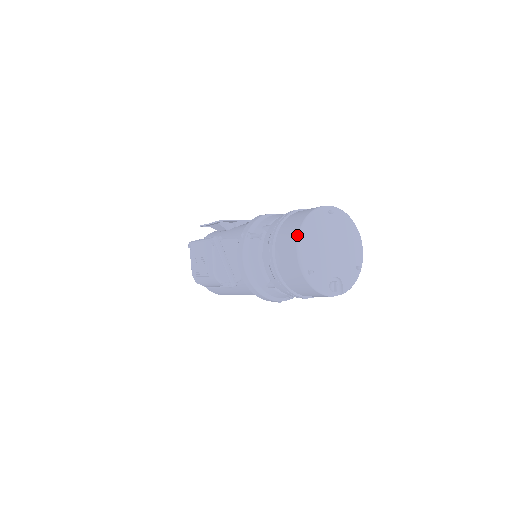
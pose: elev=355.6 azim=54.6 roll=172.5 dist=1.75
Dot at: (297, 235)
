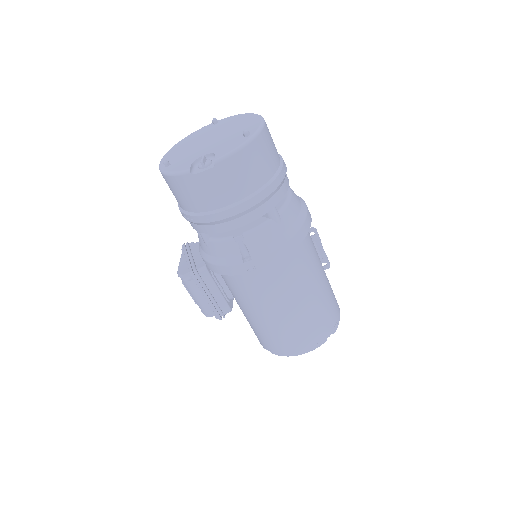
Dot at: occluded
